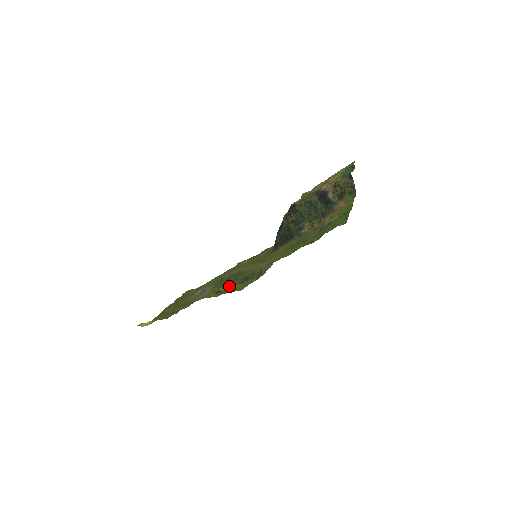
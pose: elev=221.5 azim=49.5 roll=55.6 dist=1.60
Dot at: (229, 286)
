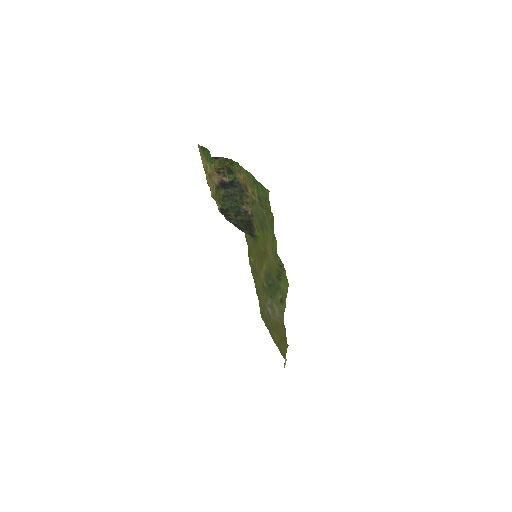
Dot at: (278, 290)
